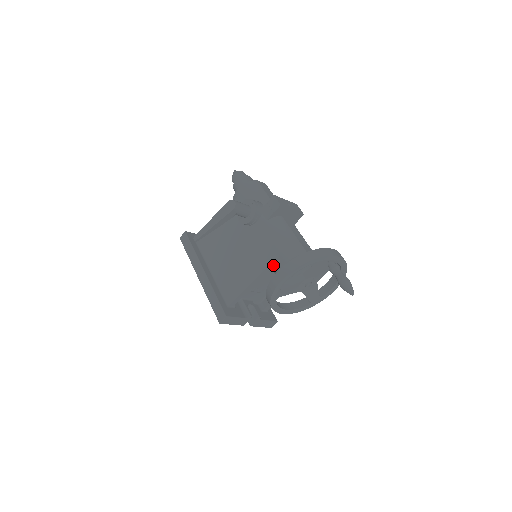
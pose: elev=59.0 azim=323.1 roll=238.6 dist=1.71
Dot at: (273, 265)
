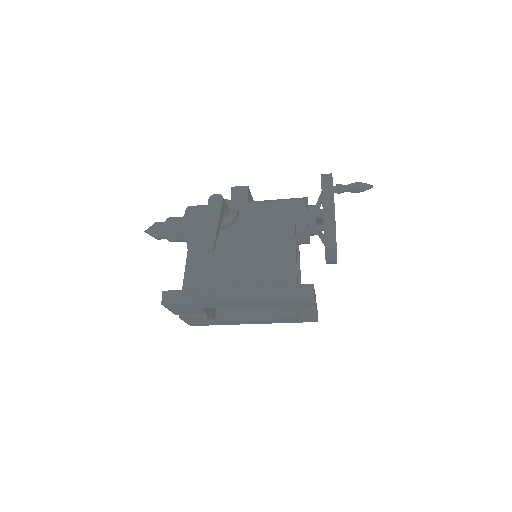
Dot at: (295, 224)
